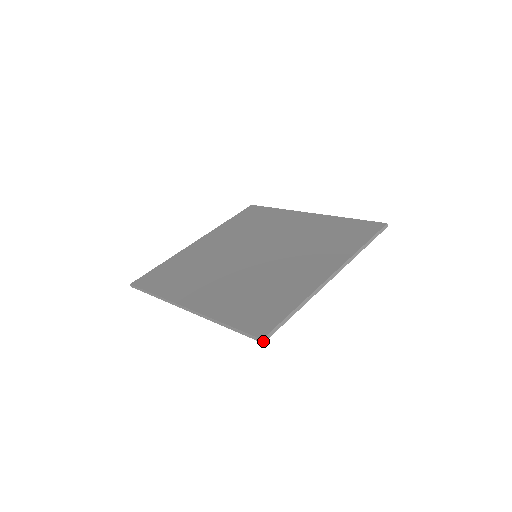
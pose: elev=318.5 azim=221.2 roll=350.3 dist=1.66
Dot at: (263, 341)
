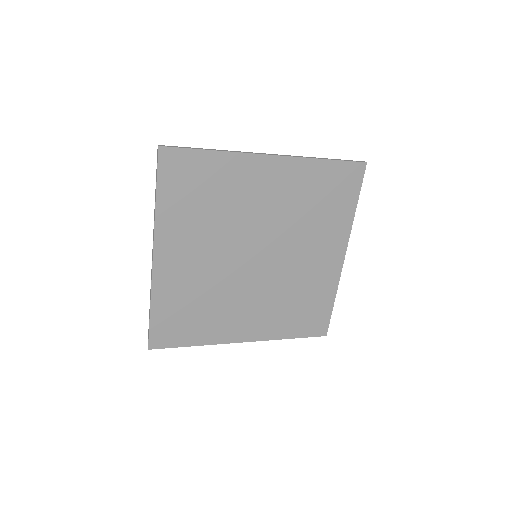
Dot at: (159, 146)
